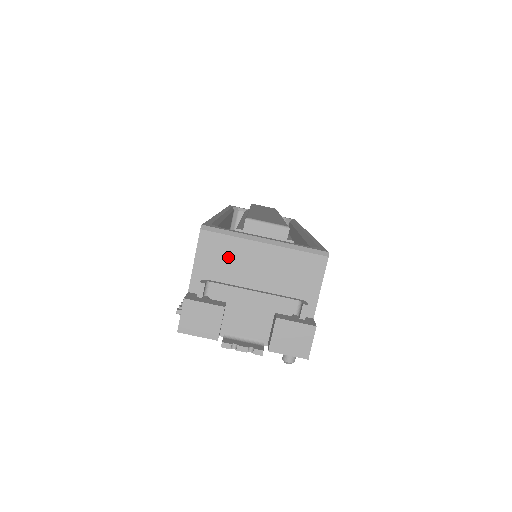
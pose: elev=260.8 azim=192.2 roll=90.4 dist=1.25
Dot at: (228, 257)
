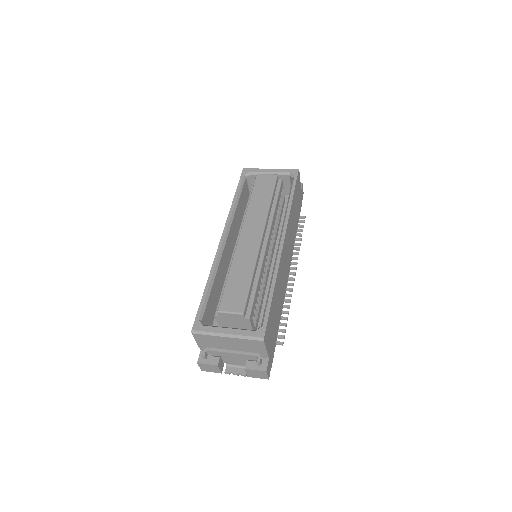
Dot at: (212, 341)
